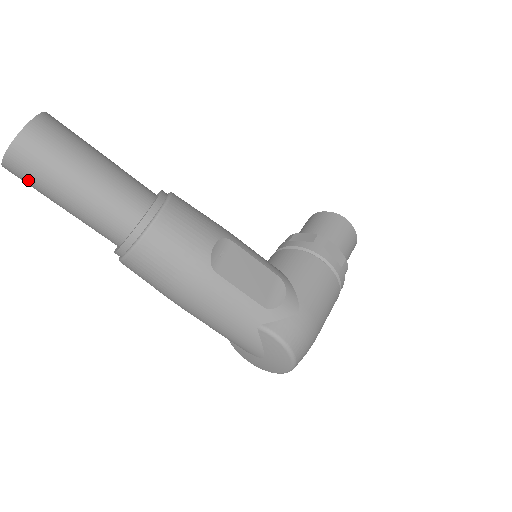
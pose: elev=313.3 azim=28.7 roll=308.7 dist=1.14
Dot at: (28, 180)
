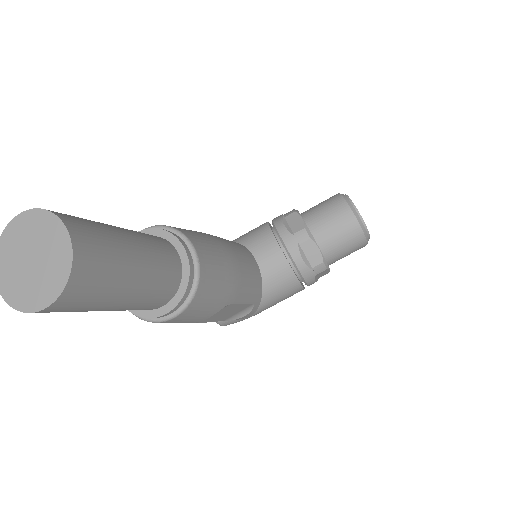
Dot at: occluded
